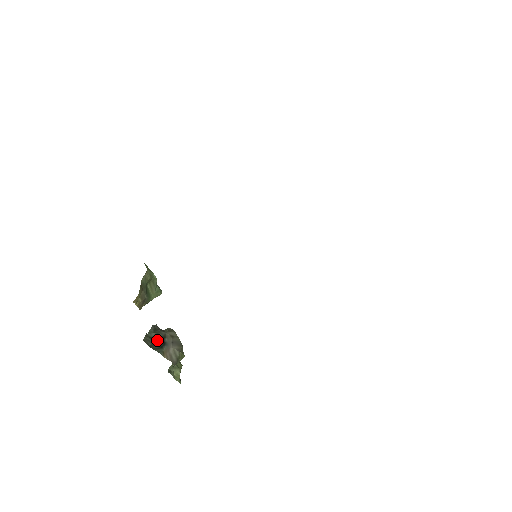
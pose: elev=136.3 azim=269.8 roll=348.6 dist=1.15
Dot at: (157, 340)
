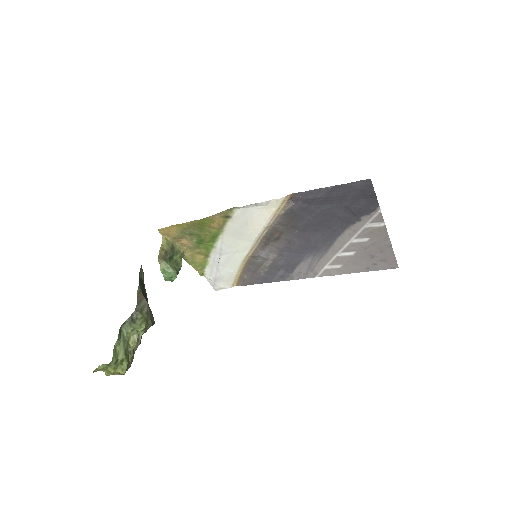
Dot at: (144, 290)
